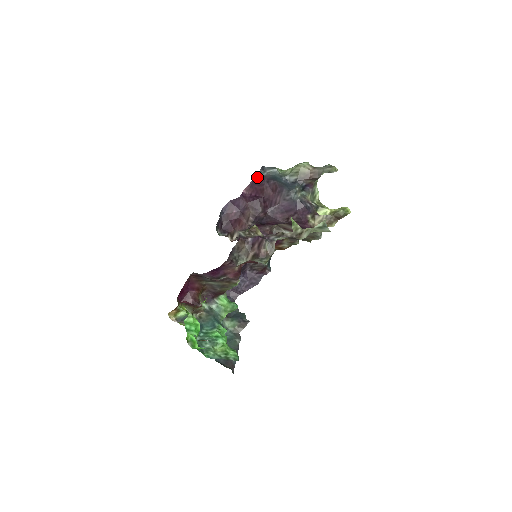
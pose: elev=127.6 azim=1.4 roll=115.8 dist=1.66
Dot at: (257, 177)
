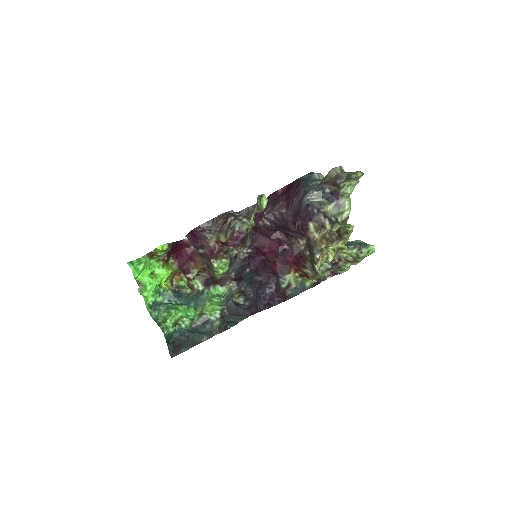
Dot at: (297, 179)
